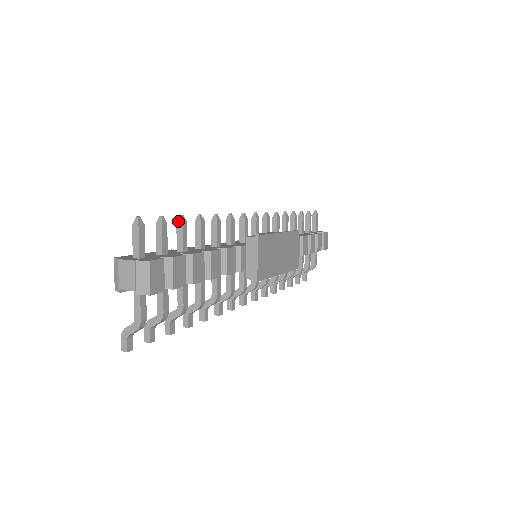
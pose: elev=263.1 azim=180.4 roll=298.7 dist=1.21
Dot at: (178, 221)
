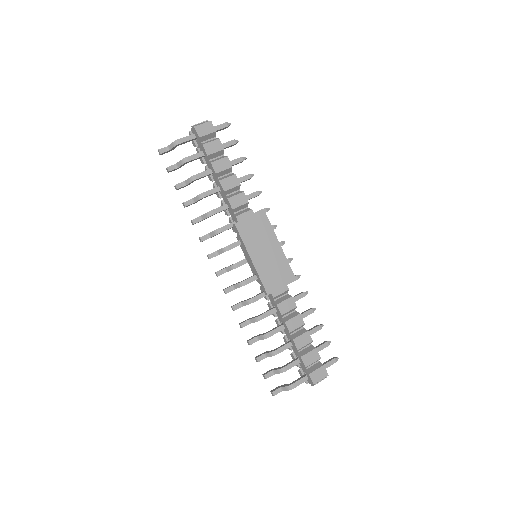
Dot at: (242, 157)
